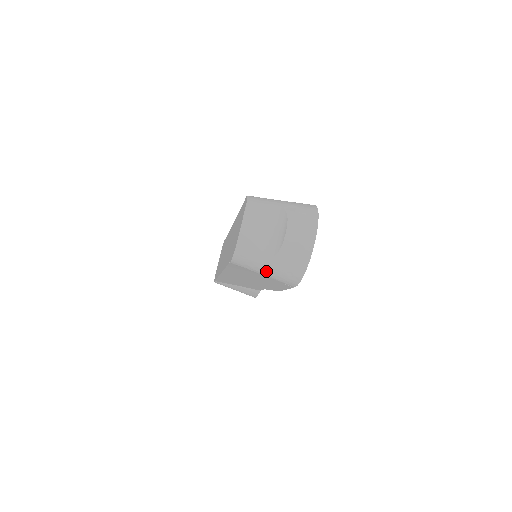
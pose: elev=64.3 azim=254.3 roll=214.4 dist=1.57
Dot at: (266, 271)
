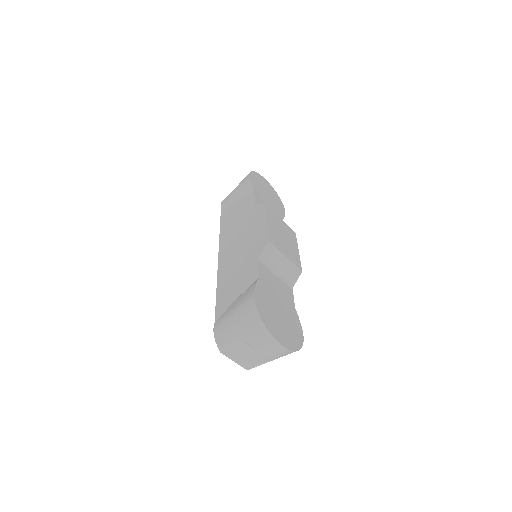
Dot at: occluded
